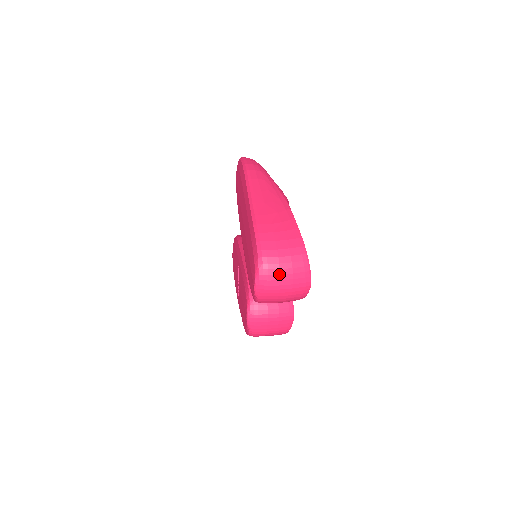
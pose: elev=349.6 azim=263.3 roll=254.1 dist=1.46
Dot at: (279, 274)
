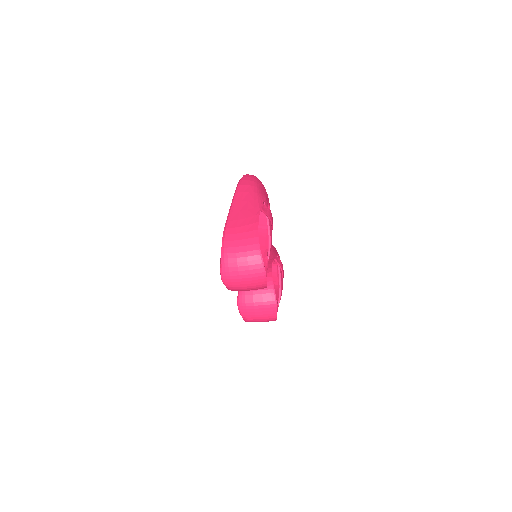
Dot at: (237, 266)
